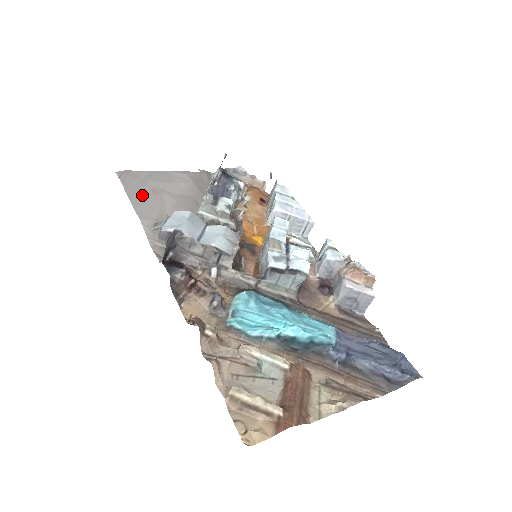
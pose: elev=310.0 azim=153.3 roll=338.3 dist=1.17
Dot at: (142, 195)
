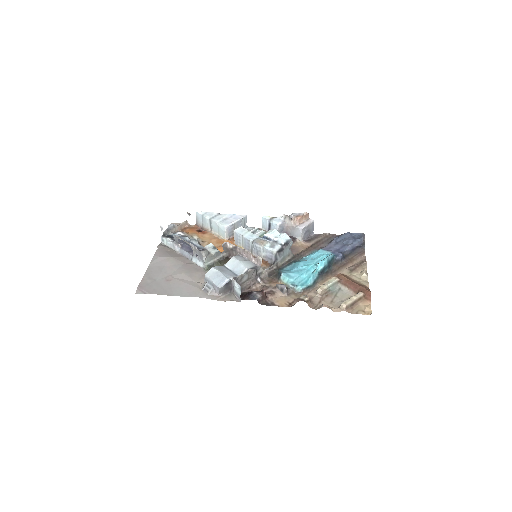
Dot at: (170, 288)
